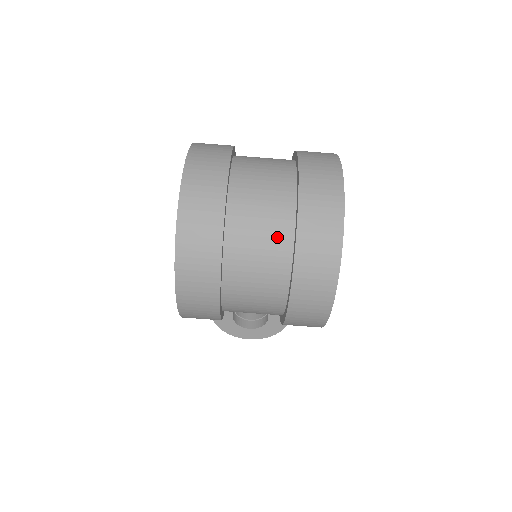
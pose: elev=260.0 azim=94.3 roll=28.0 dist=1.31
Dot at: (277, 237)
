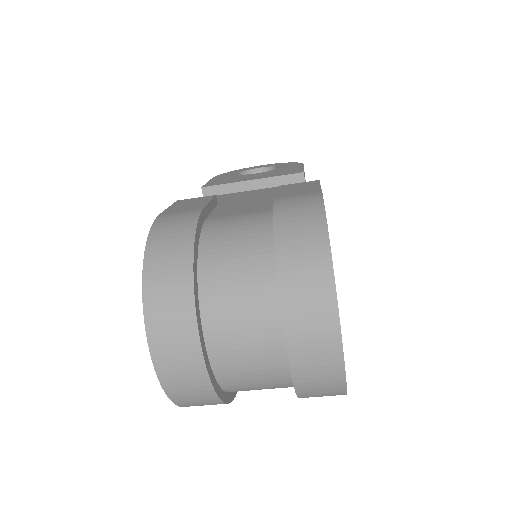
Dot at: occluded
